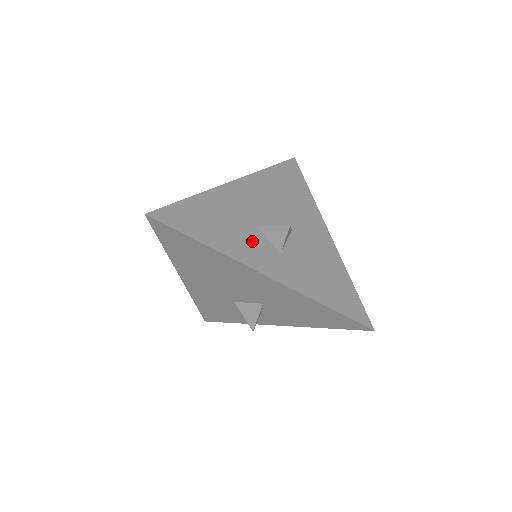
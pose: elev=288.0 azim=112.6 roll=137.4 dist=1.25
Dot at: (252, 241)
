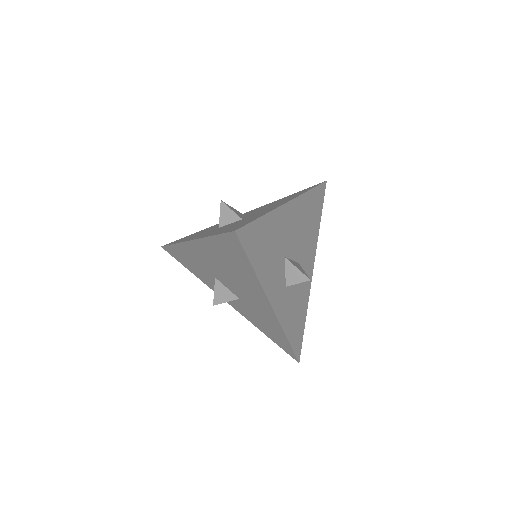
Dot at: (278, 272)
